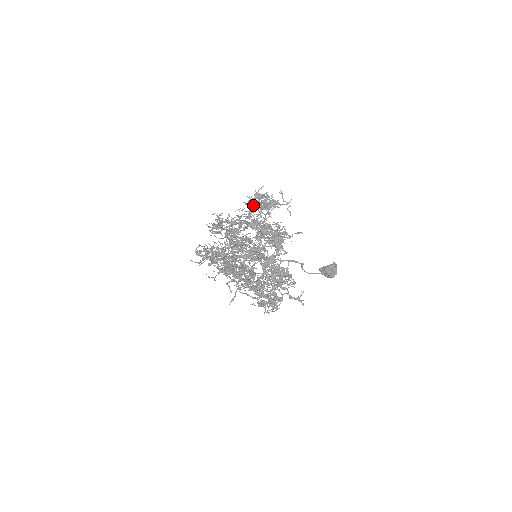
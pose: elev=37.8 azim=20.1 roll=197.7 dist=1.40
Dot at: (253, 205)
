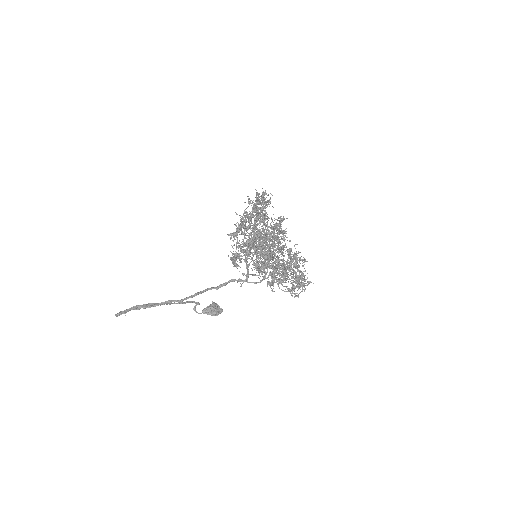
Dot at: occluded
